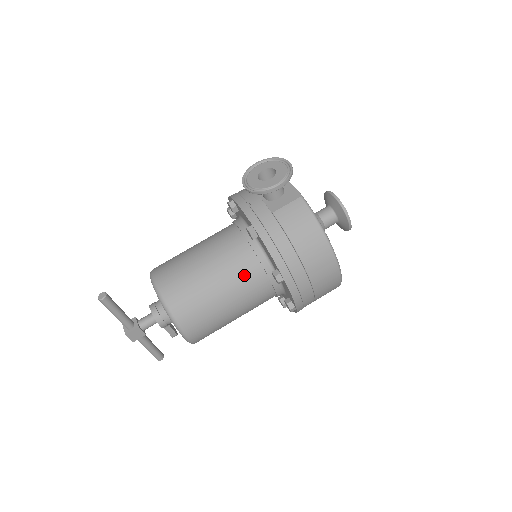
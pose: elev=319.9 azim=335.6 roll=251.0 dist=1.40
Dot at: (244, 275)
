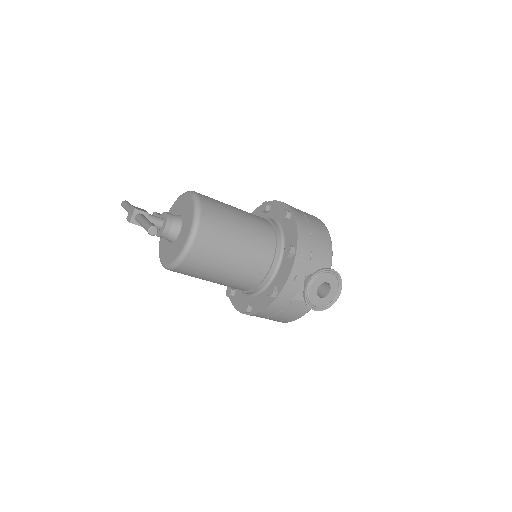
Dot at: (237, 286)
